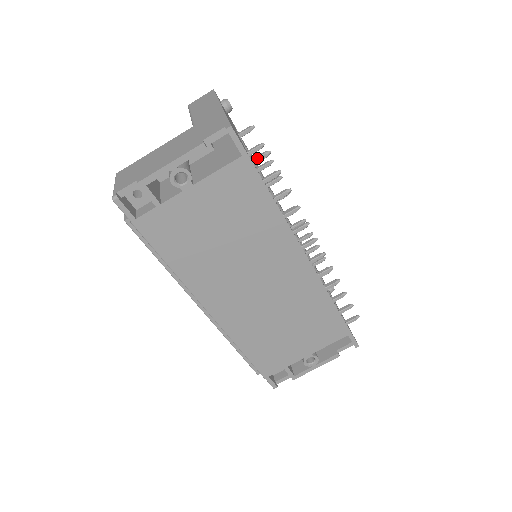
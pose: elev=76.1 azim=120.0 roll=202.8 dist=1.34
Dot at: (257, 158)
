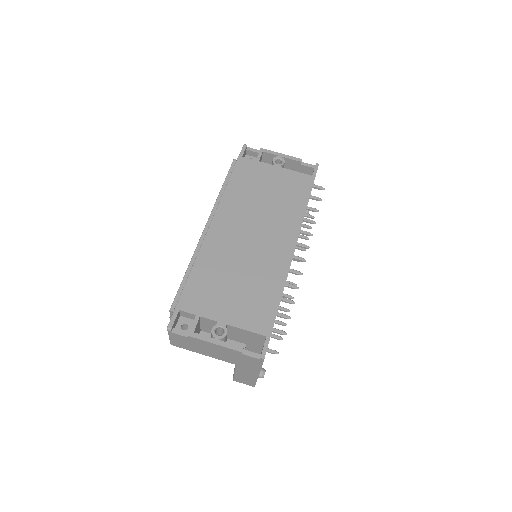
Dot at: (317, 185)
